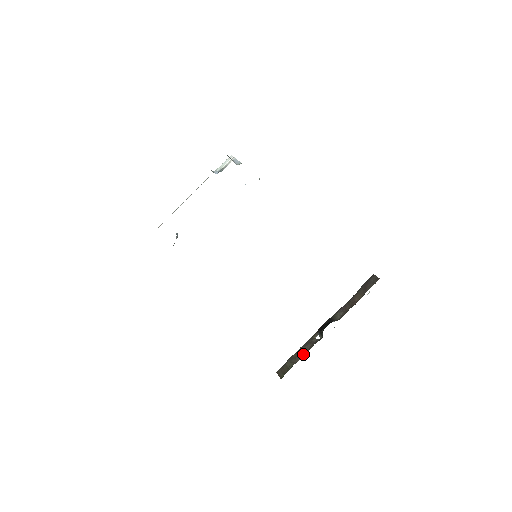
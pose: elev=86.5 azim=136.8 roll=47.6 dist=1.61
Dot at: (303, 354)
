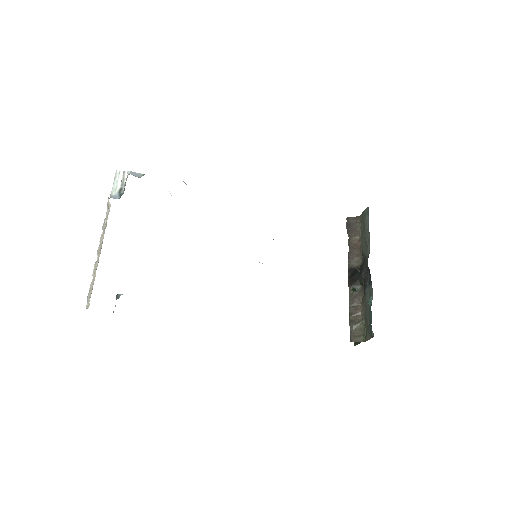
Dot at: (360, 309)
